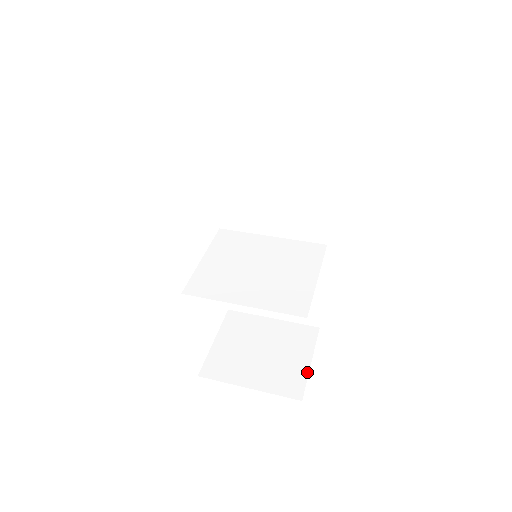
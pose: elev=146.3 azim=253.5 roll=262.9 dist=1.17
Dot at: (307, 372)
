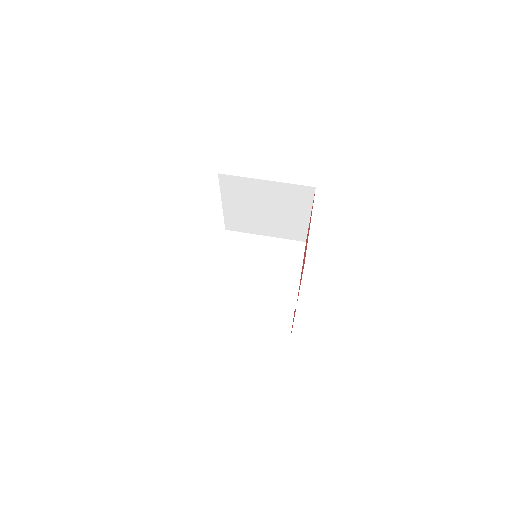
Dot at: (292, 318)
